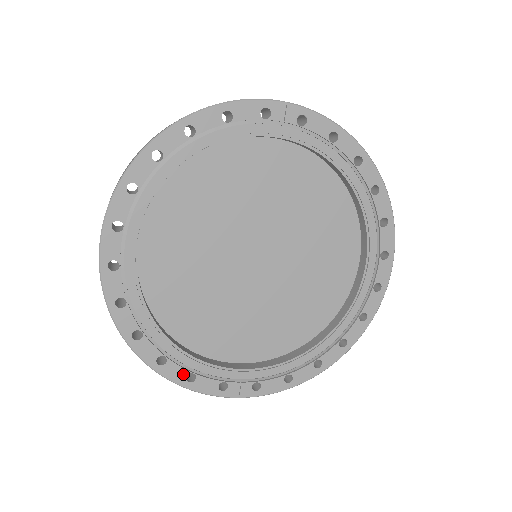
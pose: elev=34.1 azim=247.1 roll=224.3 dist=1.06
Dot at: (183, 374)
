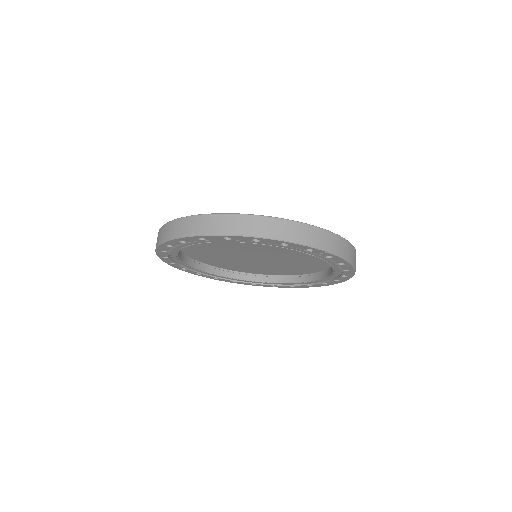
Dot at: (181, 267)
